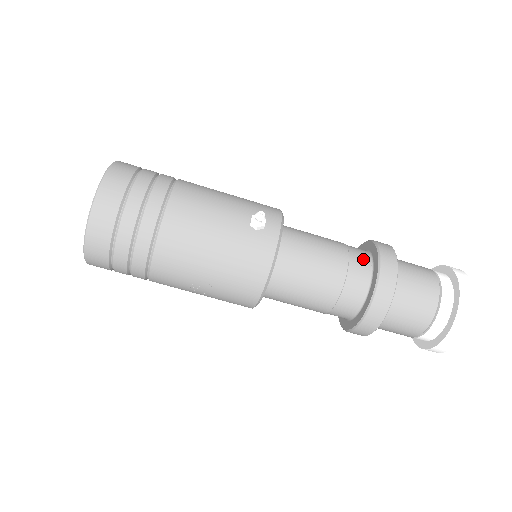
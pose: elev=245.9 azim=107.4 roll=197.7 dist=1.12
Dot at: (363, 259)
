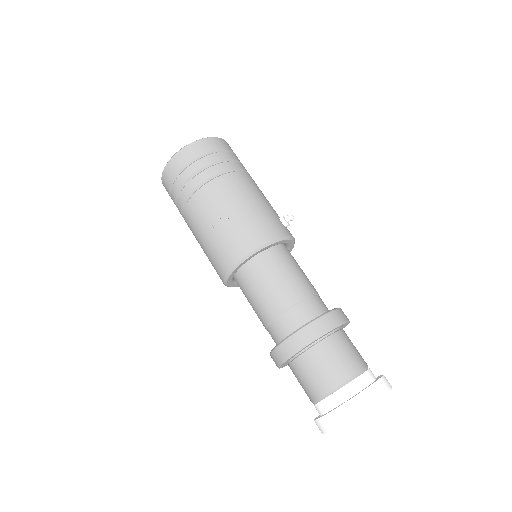
Dot at: occluded
